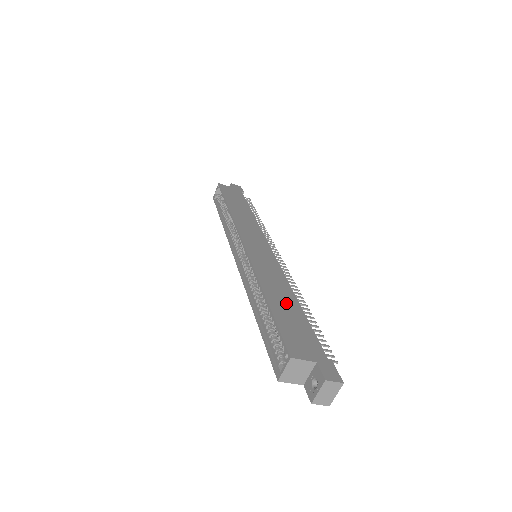
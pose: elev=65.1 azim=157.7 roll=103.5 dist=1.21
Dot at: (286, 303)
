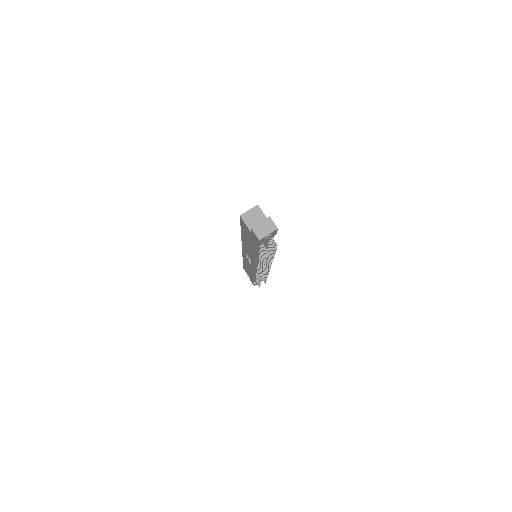
Dot at: occluded
